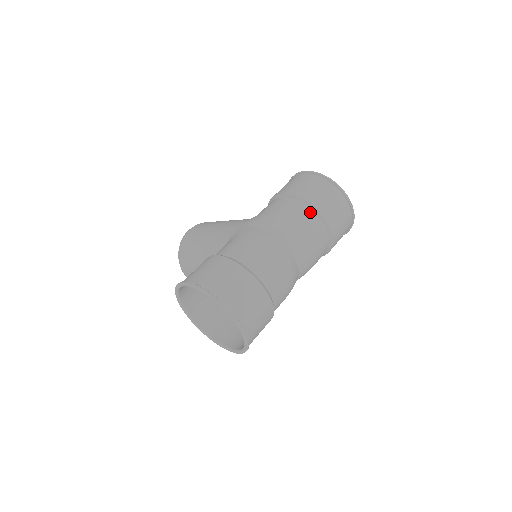
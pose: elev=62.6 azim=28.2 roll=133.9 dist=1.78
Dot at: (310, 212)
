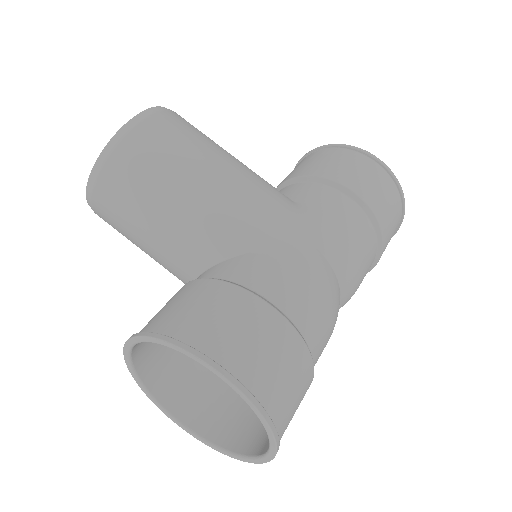
Dot at: (376, 251)
